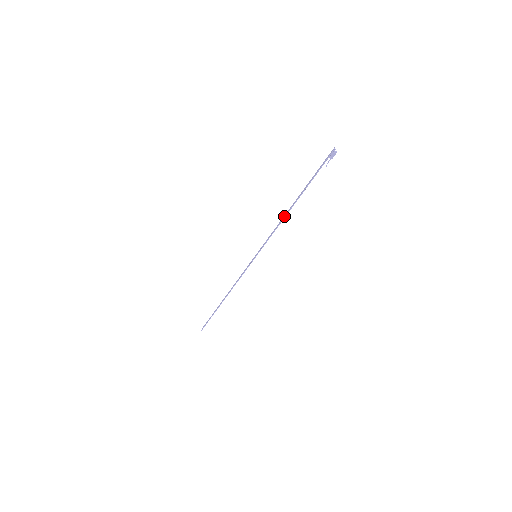
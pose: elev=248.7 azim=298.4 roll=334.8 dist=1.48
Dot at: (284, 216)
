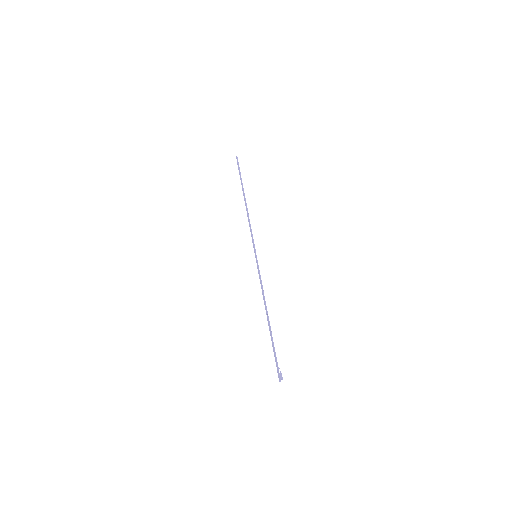
Dot at: occluded
